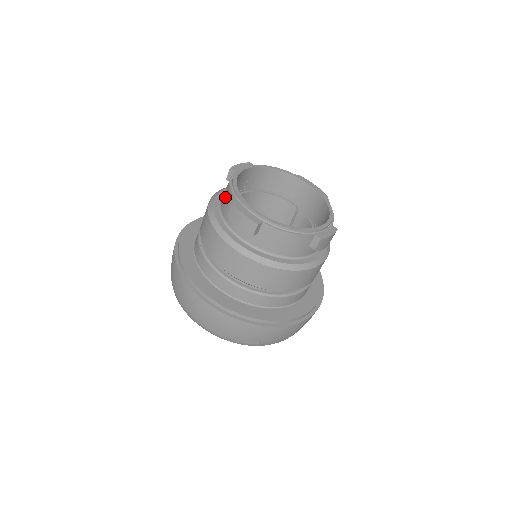
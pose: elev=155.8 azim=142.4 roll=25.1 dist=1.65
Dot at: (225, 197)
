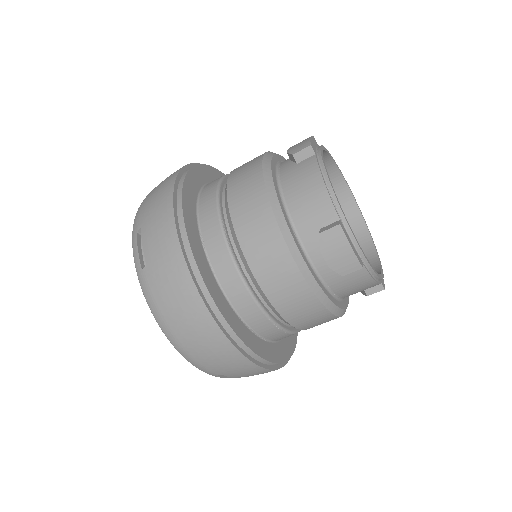
Dot at: (306, 195)
